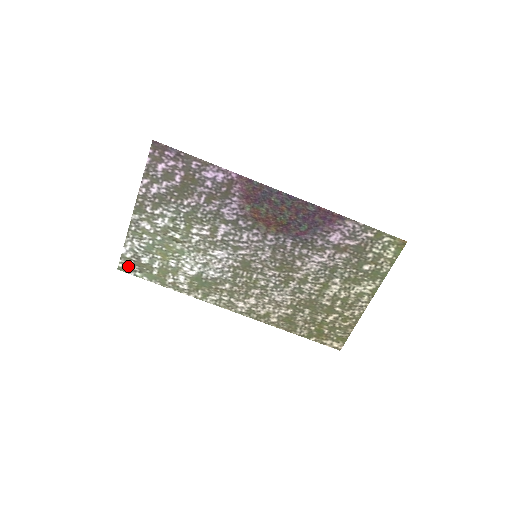
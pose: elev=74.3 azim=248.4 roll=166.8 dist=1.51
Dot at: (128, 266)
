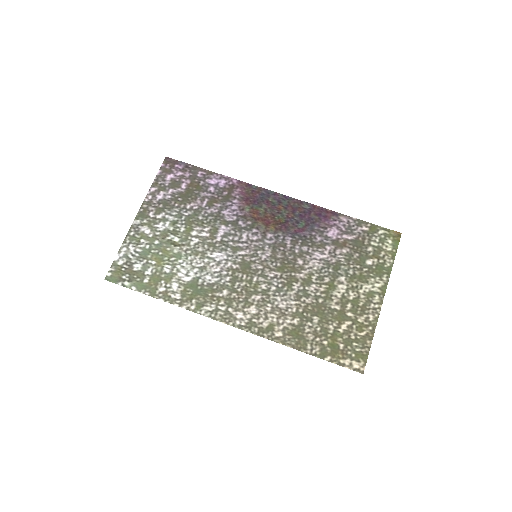
Dot at: (117, 275)
